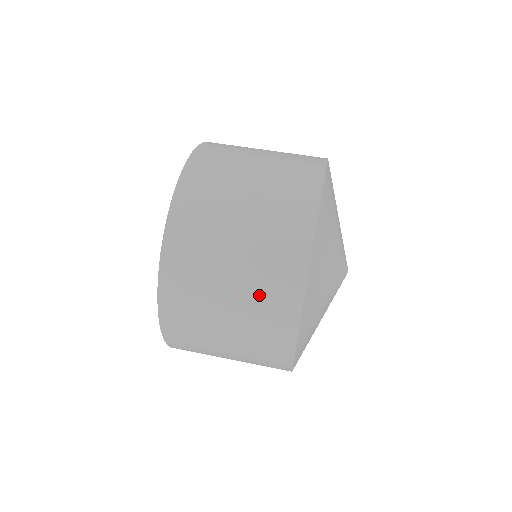
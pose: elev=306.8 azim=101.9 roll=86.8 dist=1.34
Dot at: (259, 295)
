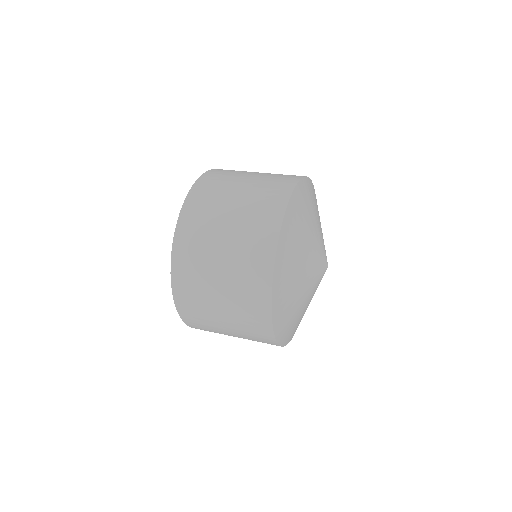
Dot at: occluded
